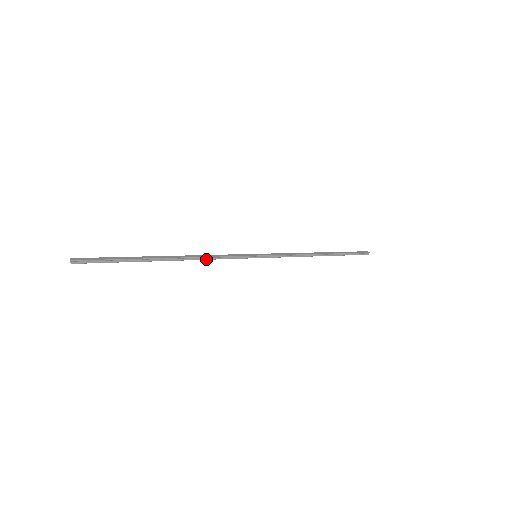
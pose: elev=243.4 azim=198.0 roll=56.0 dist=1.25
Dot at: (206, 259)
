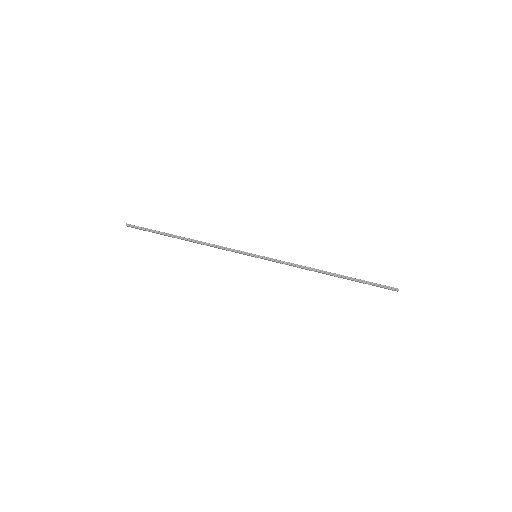
Dot at: (211, 246)
